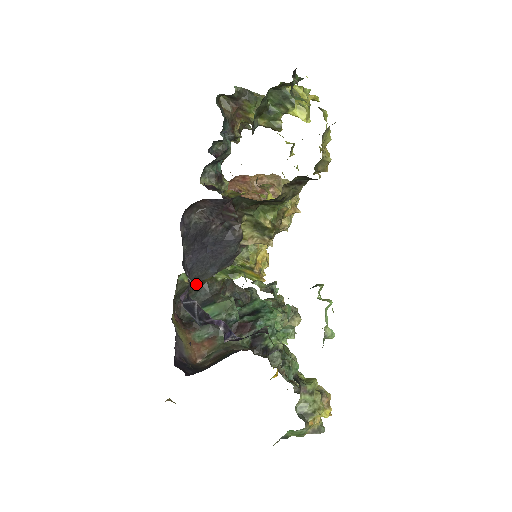
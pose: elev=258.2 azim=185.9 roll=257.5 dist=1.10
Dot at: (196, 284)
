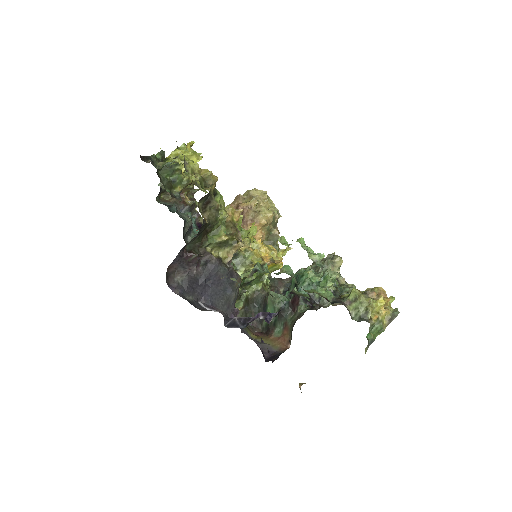
Dot at: (248, 305)
